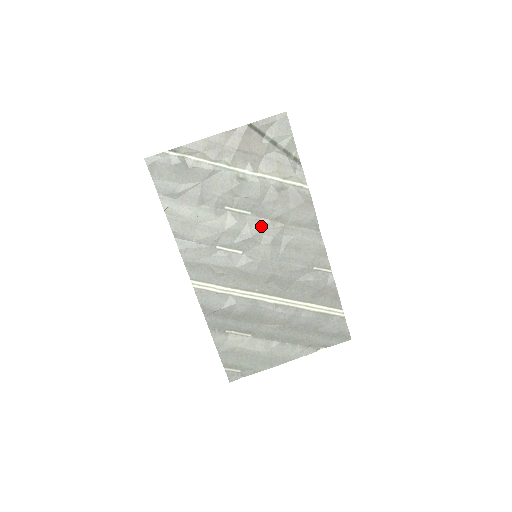
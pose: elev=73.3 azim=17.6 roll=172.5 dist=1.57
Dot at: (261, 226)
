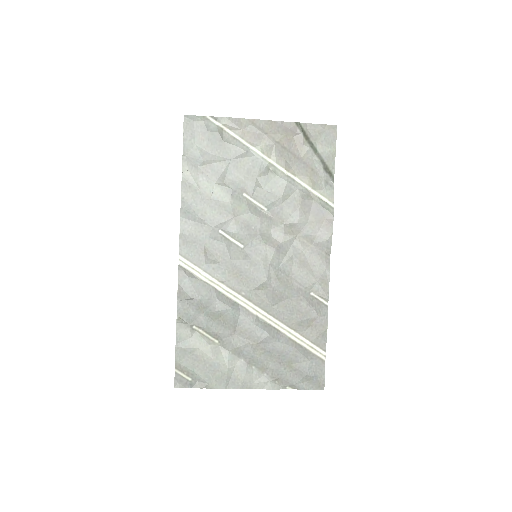
Dot at: (273, 227)
